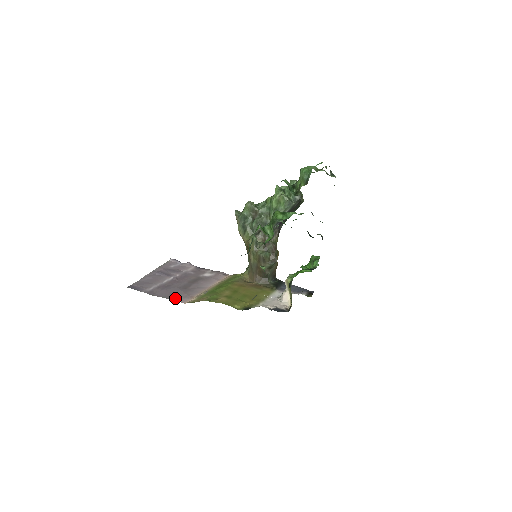
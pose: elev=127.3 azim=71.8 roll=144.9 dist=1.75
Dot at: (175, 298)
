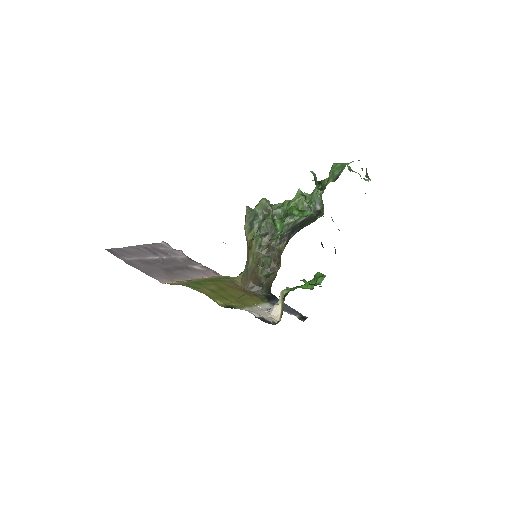
Dot at: (153, 275)
